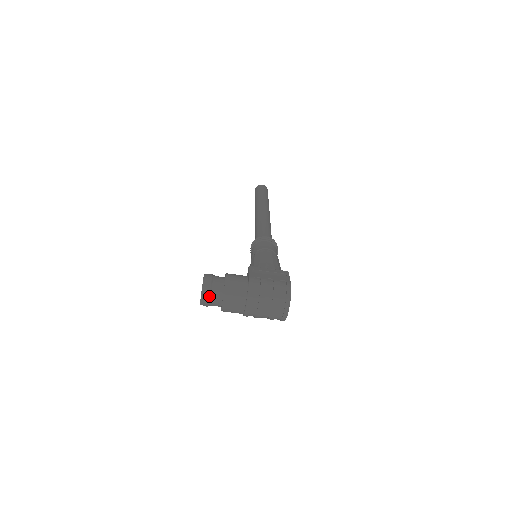
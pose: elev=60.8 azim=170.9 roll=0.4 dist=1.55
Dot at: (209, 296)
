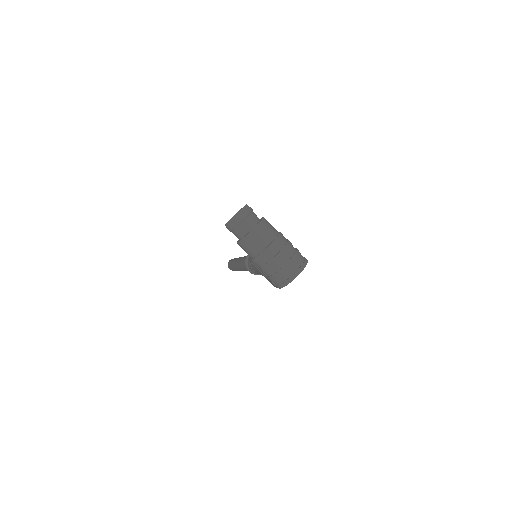
Dot at: (246, 216)
